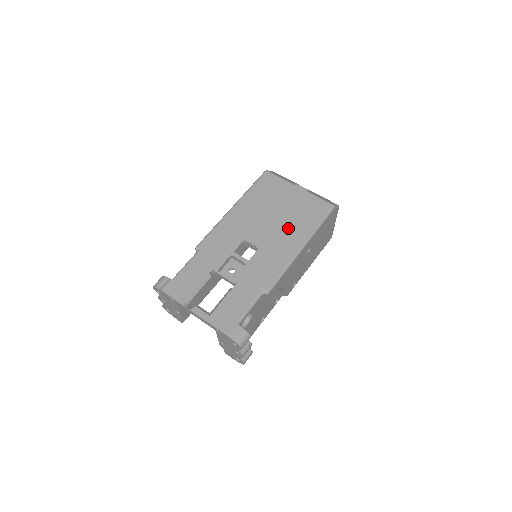
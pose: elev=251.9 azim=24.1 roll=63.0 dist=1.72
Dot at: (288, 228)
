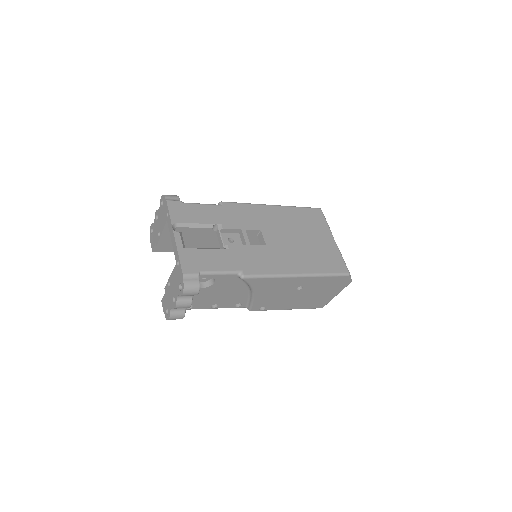
Dot at: (301, 254)
